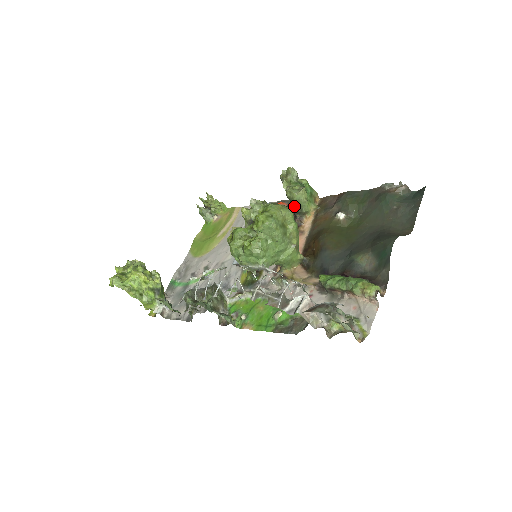
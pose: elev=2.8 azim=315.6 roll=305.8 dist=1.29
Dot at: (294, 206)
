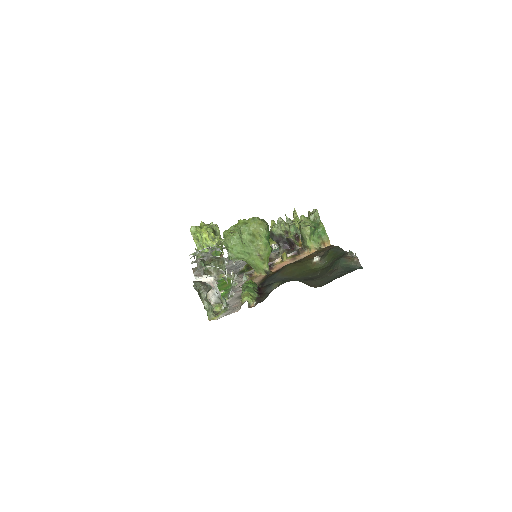
Dot at: (301, 237)
